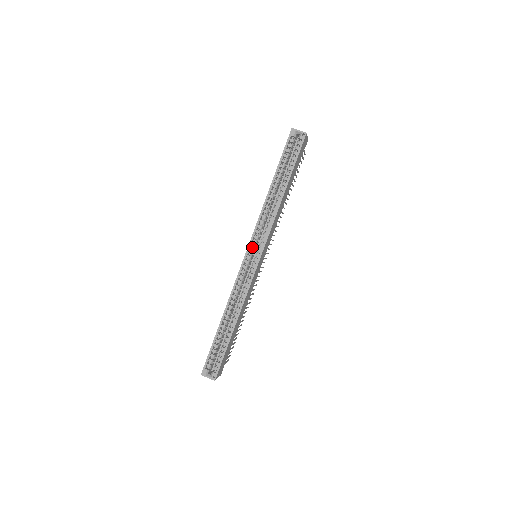
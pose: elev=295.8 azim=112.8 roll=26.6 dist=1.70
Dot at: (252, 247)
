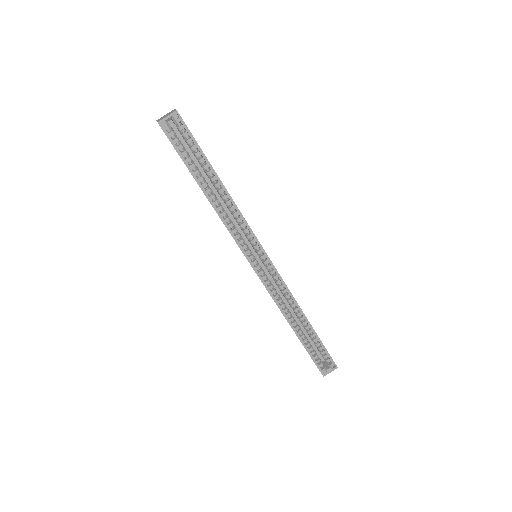
Dot at: (251, 258)
